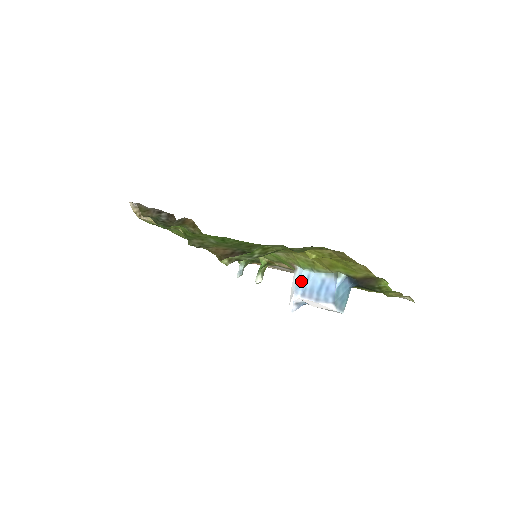
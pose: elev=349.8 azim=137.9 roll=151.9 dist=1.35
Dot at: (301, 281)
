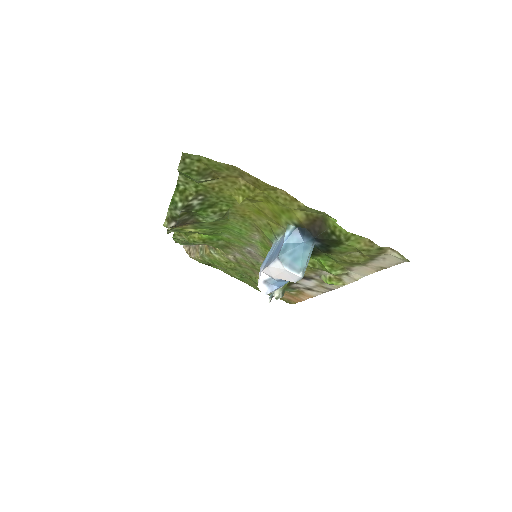
Dot at: (268, 254)
